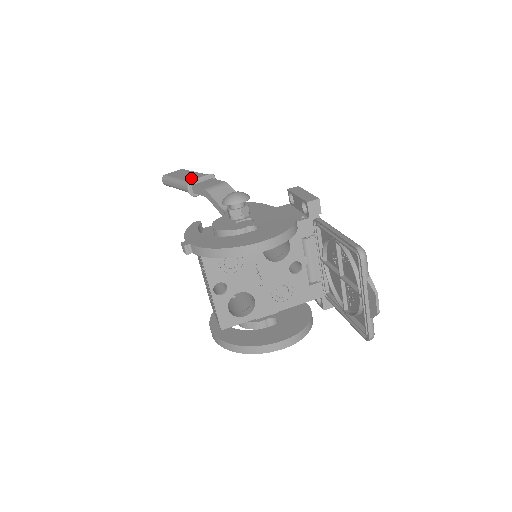
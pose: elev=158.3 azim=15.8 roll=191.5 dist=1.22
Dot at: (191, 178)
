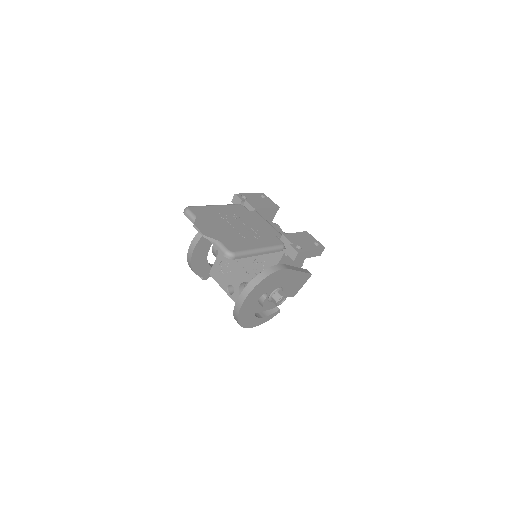
Dot at: occluded
